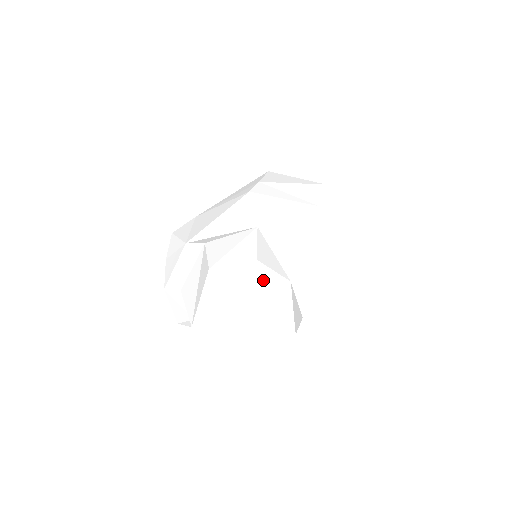
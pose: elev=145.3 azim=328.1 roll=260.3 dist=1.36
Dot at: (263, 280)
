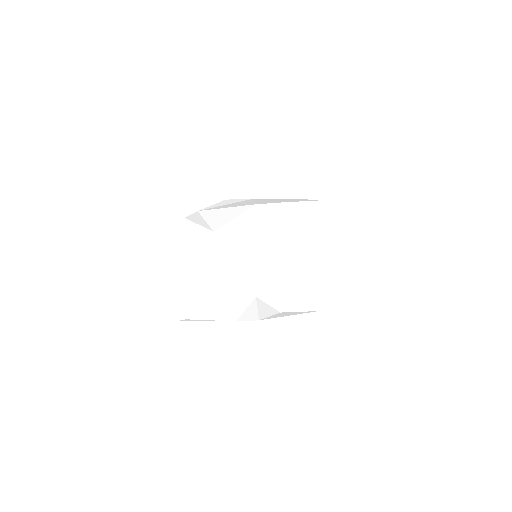
Dot at: (178, 266)
